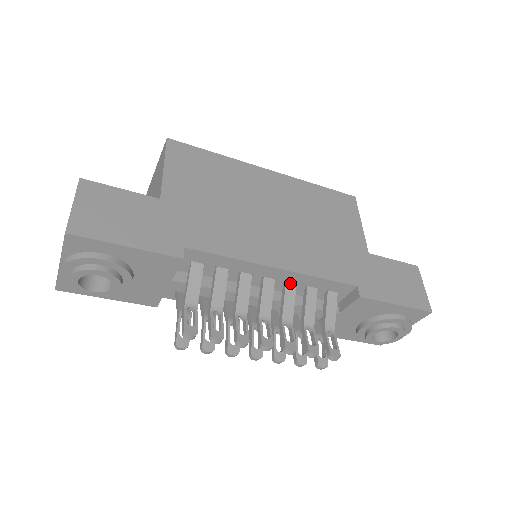
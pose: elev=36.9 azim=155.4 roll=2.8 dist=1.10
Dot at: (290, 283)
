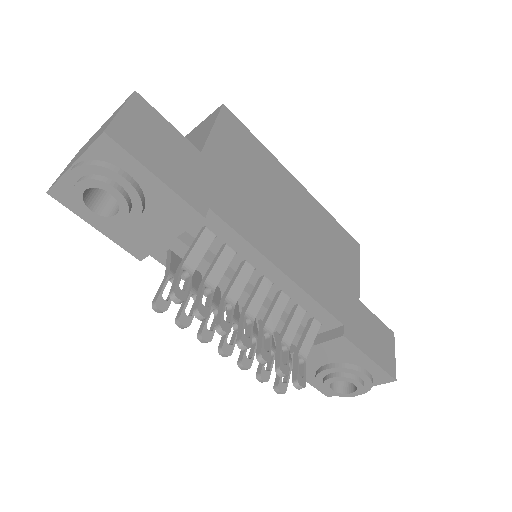
Dot at: (285, 294)
